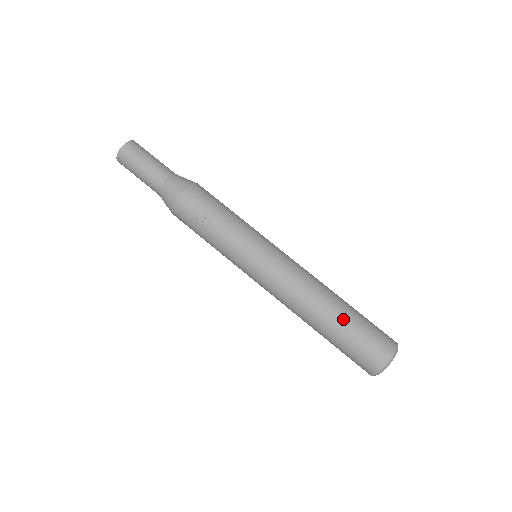
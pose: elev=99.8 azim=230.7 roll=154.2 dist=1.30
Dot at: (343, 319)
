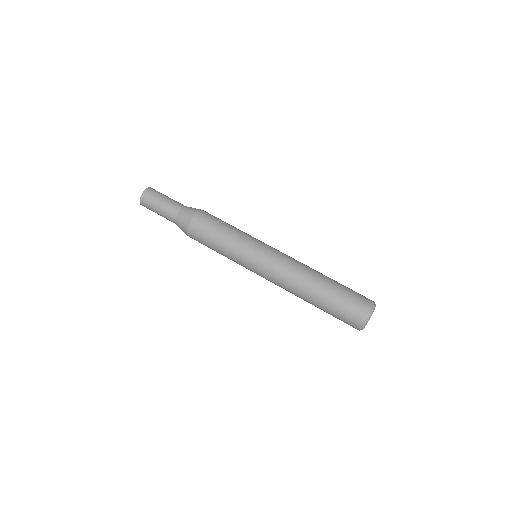
Dot at: (334, 280)
